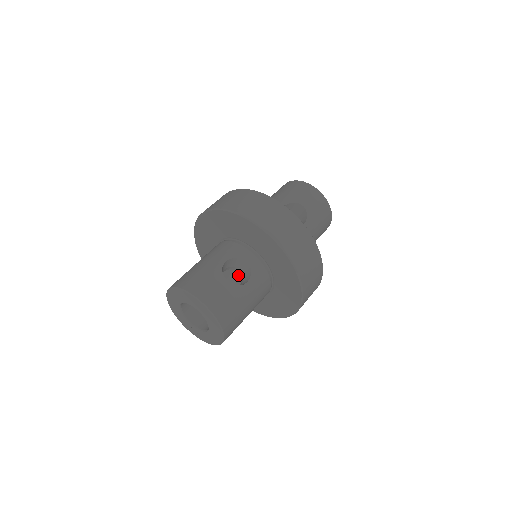
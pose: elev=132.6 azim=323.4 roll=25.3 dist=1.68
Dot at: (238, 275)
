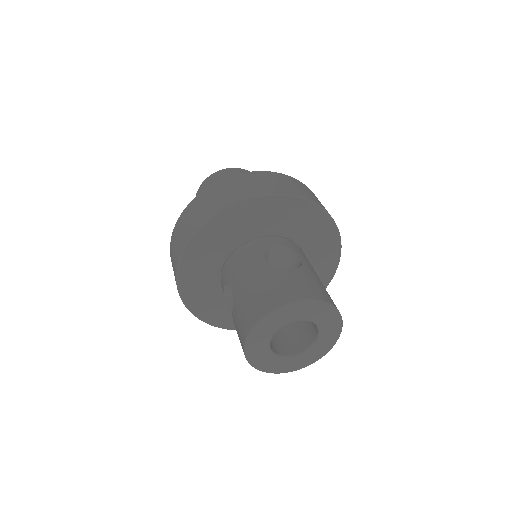
Dot at: occluded
